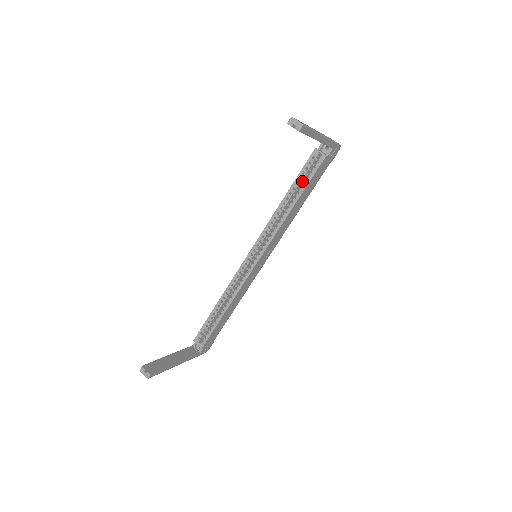
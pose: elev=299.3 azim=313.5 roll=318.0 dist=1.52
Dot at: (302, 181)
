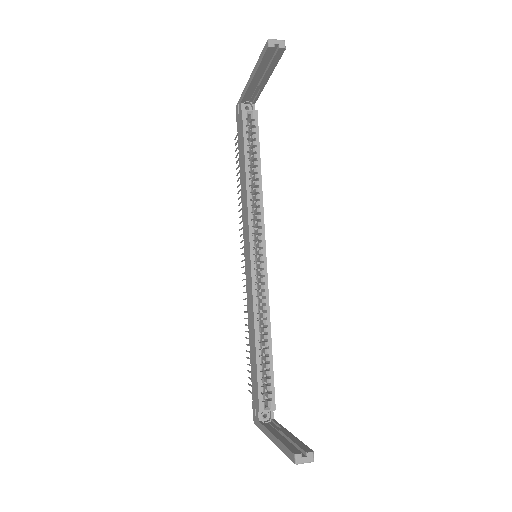
Dot at: (248, 150)
